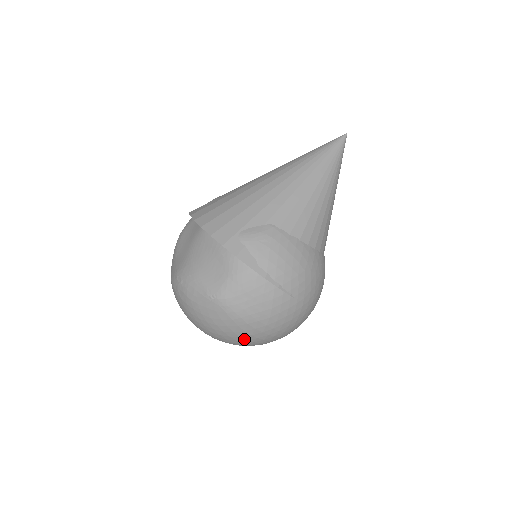
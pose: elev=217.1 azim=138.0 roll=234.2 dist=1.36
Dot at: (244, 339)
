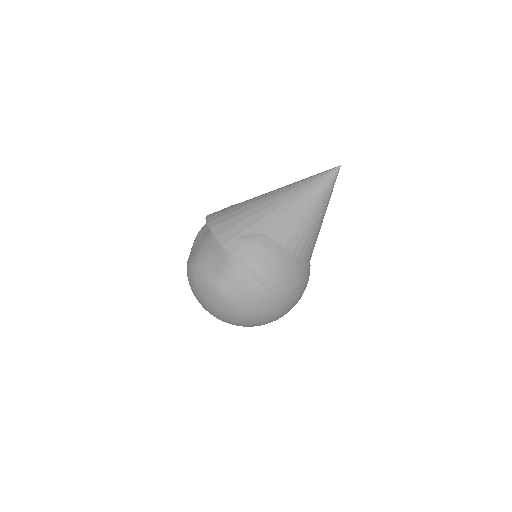
Dot at: (234, 320)
